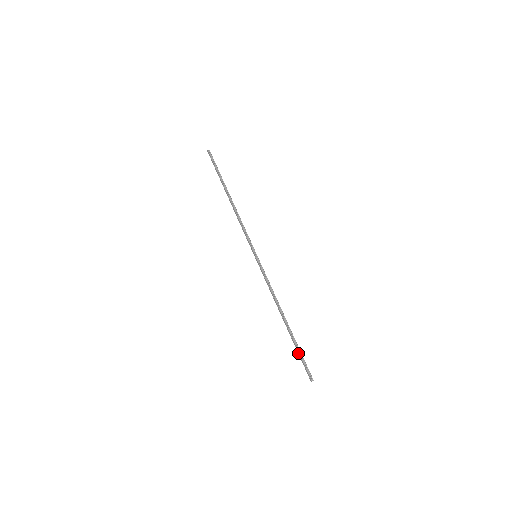
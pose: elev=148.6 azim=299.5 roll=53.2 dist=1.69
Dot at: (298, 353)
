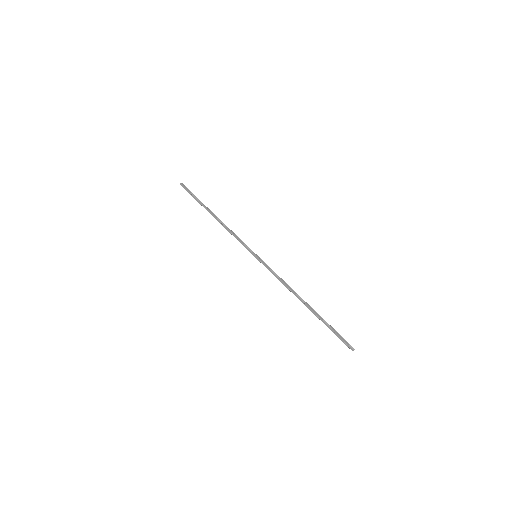
Dot at: occluded
